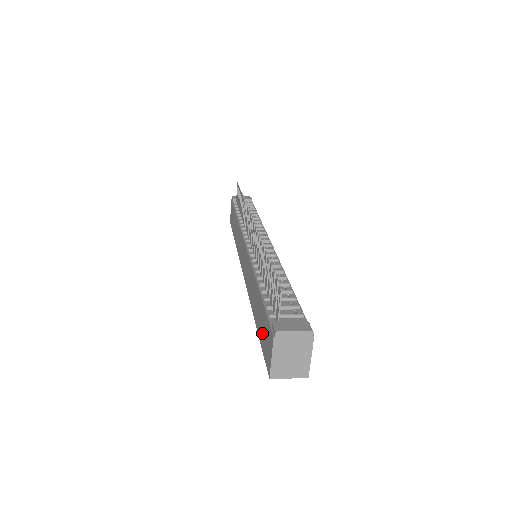
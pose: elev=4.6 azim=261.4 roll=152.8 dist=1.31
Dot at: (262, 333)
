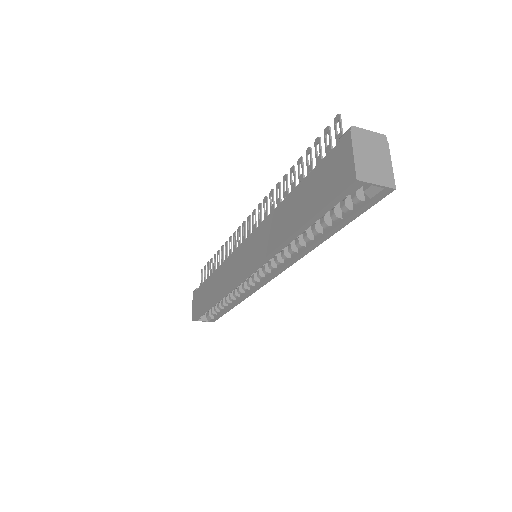
Dot at: (319, 194)
